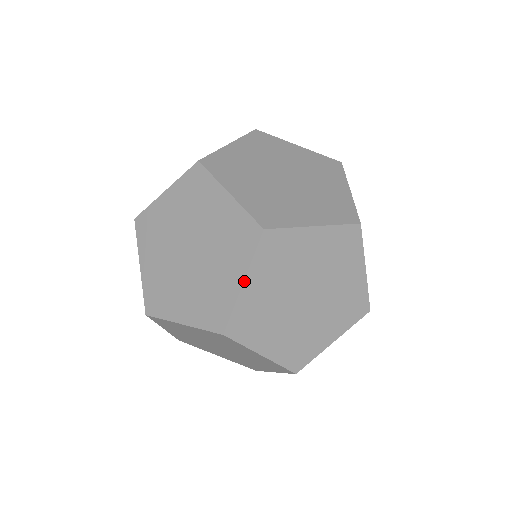
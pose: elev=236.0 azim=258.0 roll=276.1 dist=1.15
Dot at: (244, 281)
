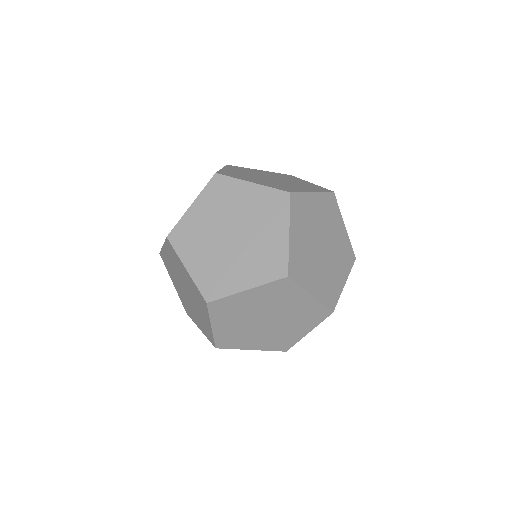
Dot at: (211, 326)
